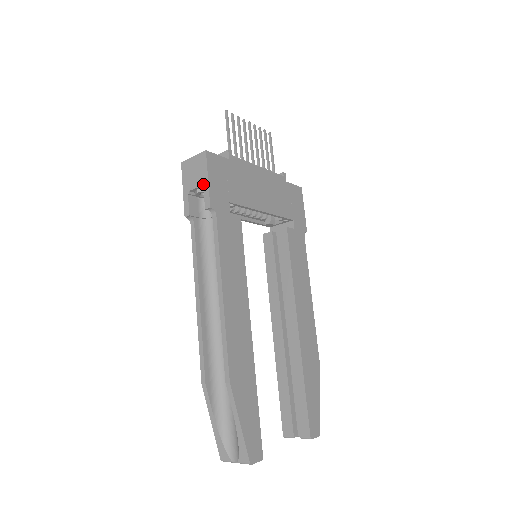
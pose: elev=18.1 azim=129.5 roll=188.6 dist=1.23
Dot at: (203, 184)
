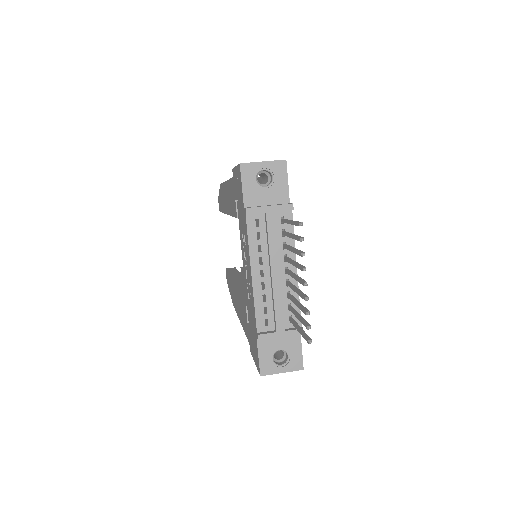
Dot at: occluded
